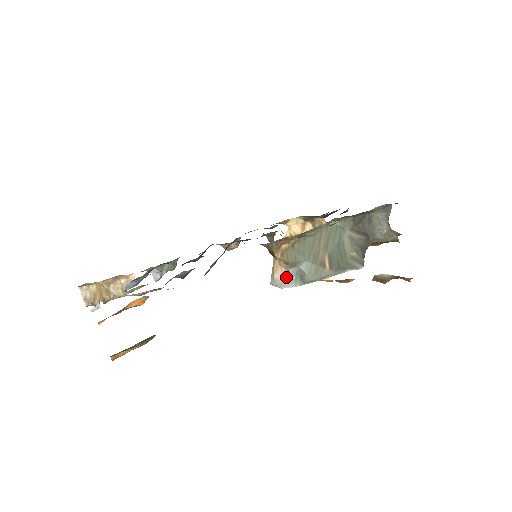
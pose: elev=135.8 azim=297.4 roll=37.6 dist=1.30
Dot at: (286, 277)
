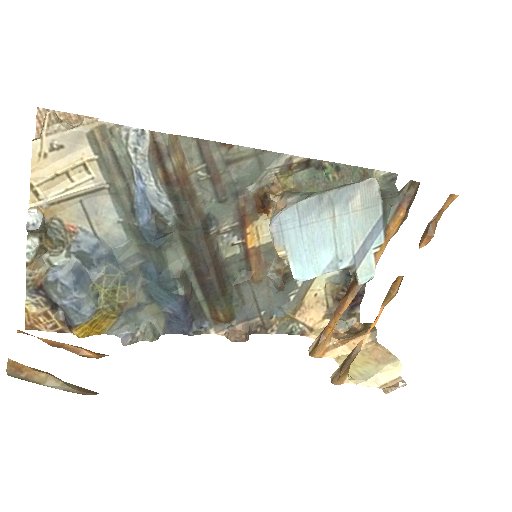
Dot at: (285, 207)
